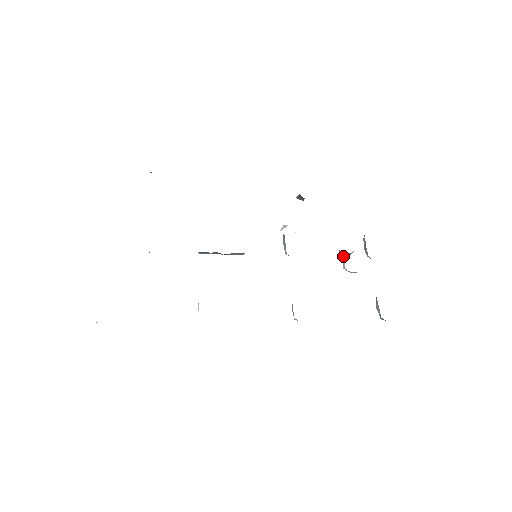
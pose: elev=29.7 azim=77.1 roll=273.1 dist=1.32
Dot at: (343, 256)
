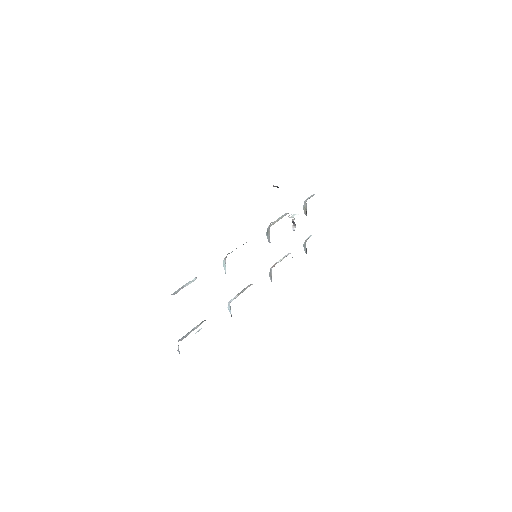
Dot at: occluded
